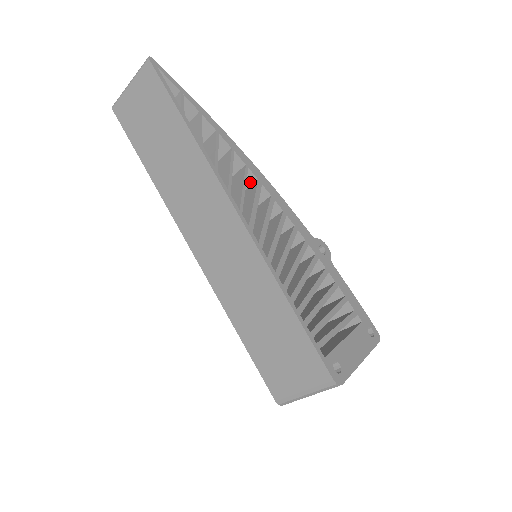
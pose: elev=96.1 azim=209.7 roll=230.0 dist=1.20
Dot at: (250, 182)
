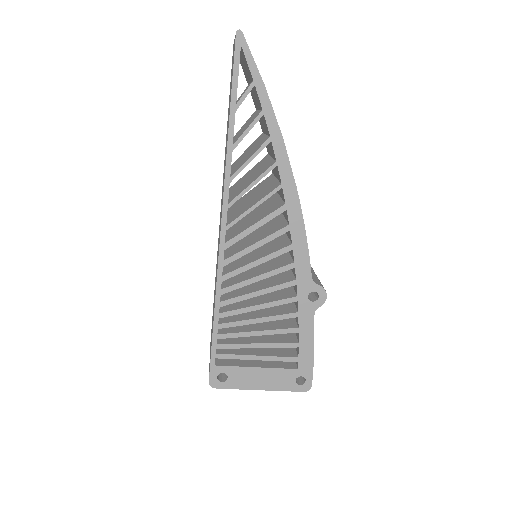
Dot at: (283, 198)
